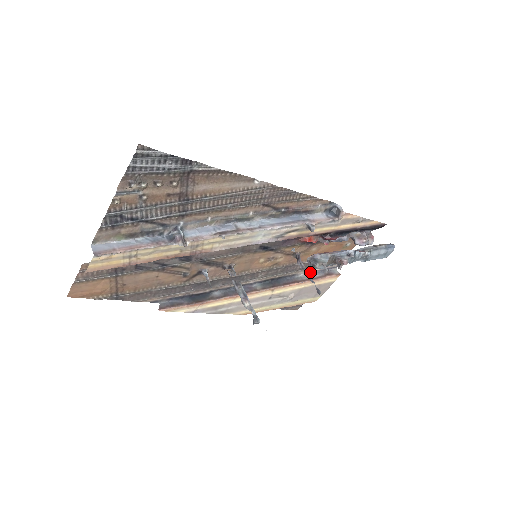
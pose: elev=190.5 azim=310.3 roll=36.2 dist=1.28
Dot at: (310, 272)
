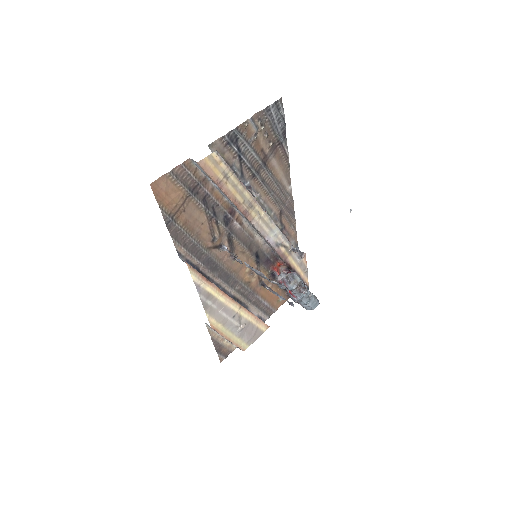
Dot at: (254, 313)
